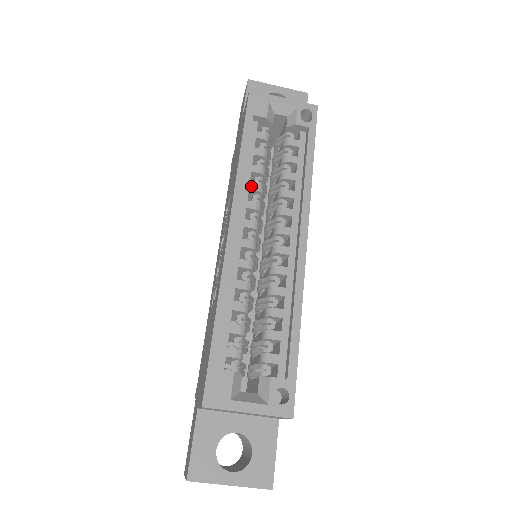
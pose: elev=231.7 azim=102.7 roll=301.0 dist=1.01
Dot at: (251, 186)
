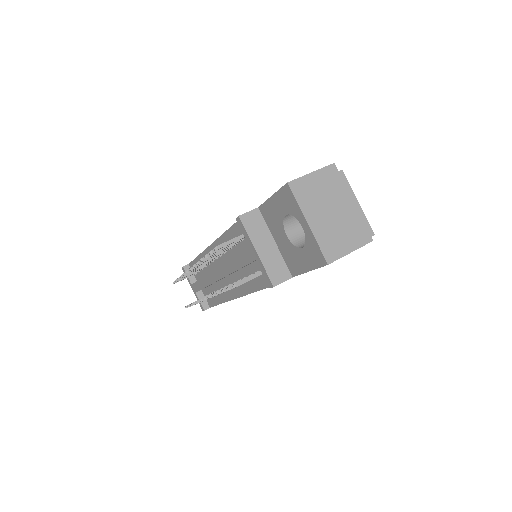
Dot at: occluded
